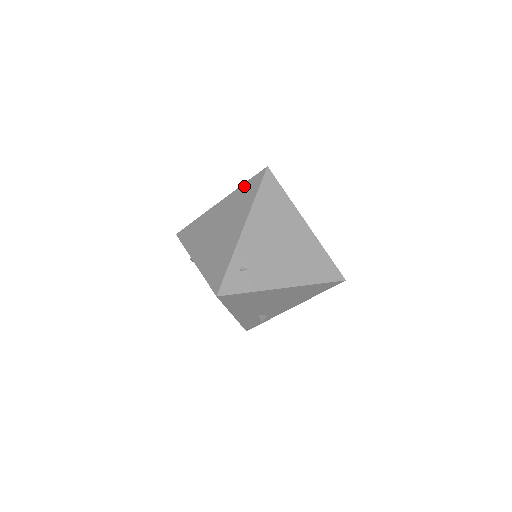
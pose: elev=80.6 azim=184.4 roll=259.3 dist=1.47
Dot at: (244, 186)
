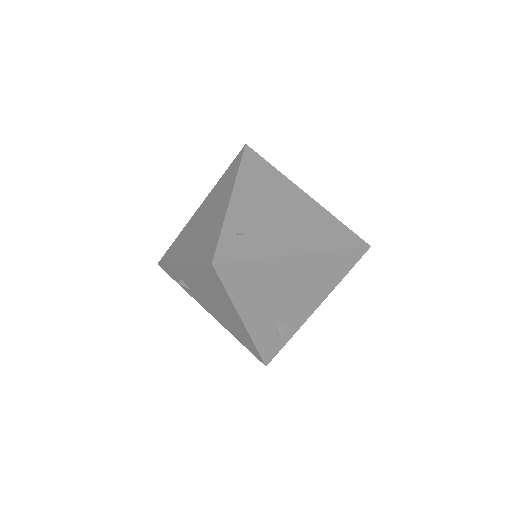
Dot at: (225, 174)
